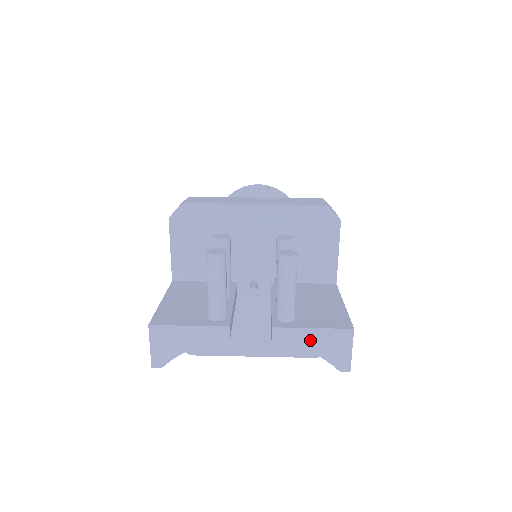
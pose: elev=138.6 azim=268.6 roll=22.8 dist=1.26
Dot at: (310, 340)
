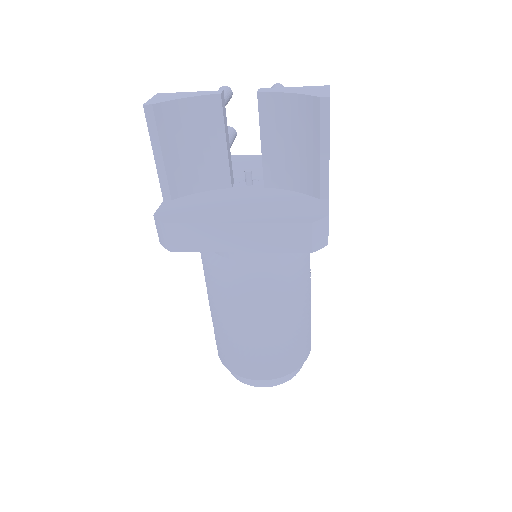
Dot at: (291, 90)
